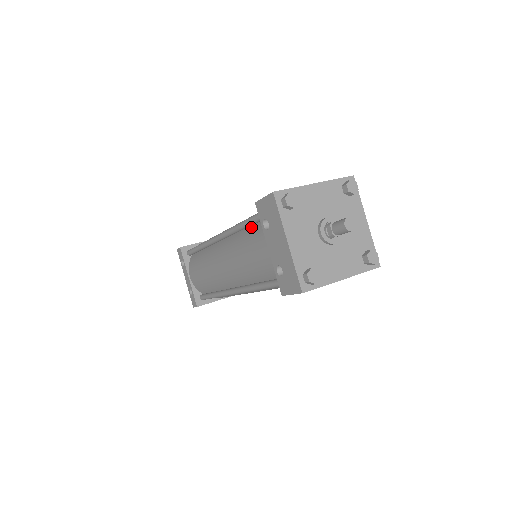
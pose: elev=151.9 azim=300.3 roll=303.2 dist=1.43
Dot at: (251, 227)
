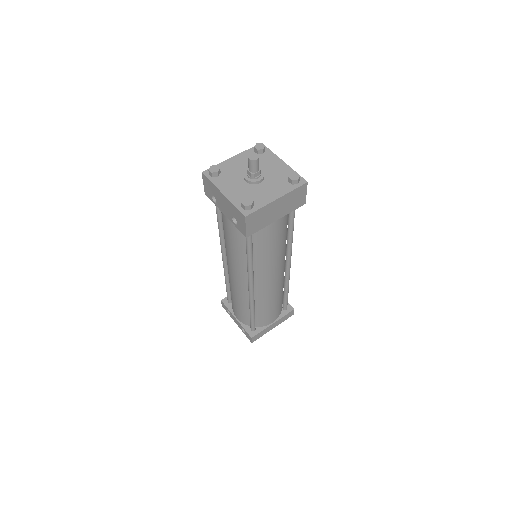
Dot at: occluded
